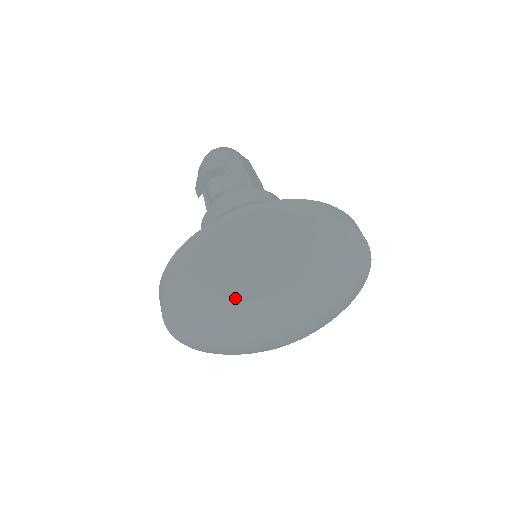
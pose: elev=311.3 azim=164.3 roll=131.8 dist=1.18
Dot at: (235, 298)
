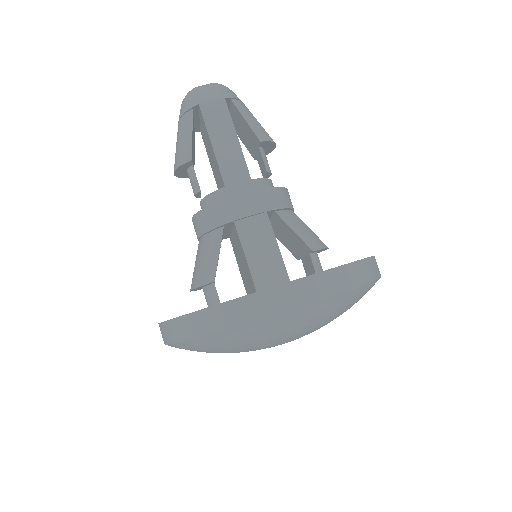
Dot at: occluded
